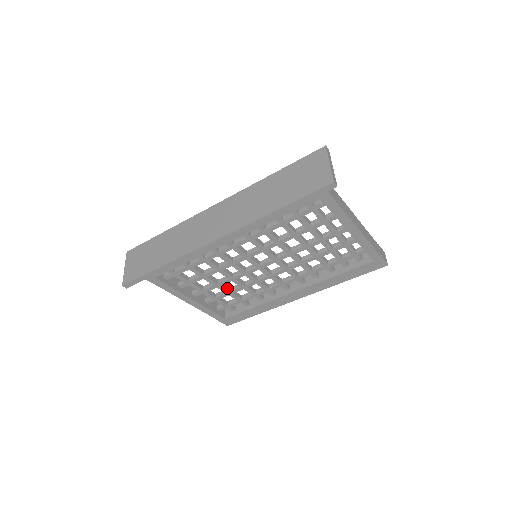
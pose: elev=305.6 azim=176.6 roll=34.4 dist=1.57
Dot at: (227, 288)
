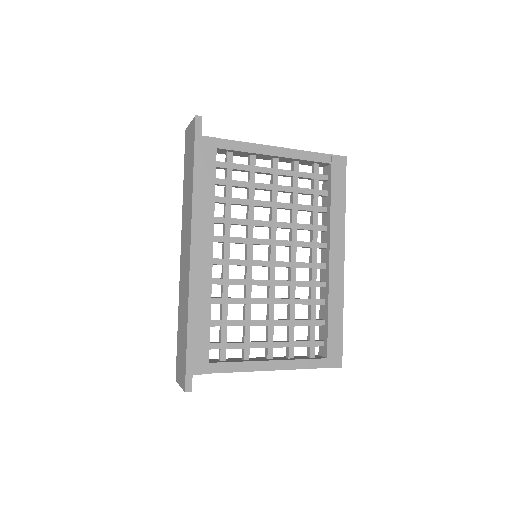
Dot at: (284, 320)
